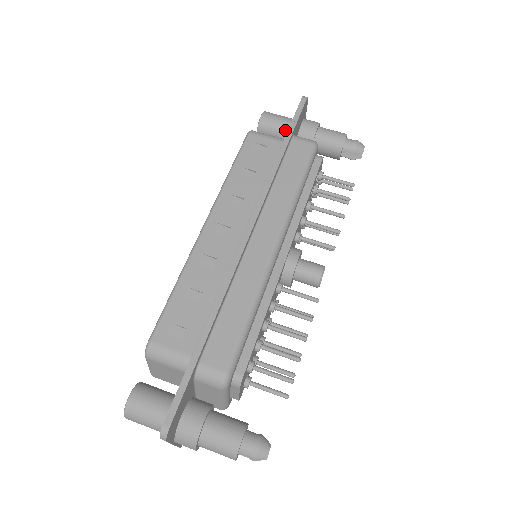
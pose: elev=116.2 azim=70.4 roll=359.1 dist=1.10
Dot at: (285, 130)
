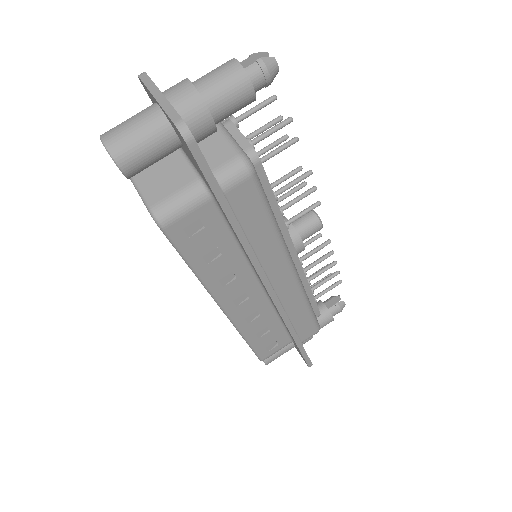
Dot at: (169, 153)
